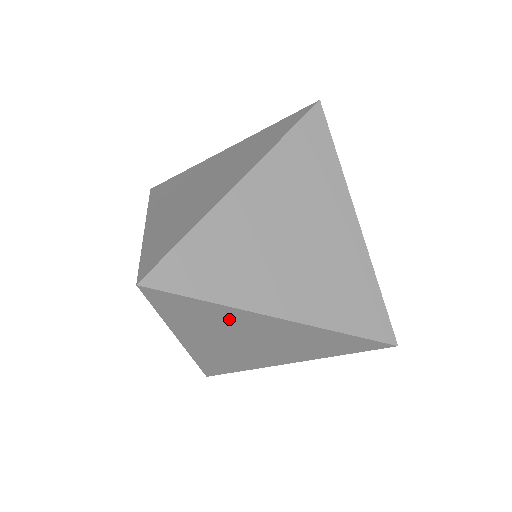
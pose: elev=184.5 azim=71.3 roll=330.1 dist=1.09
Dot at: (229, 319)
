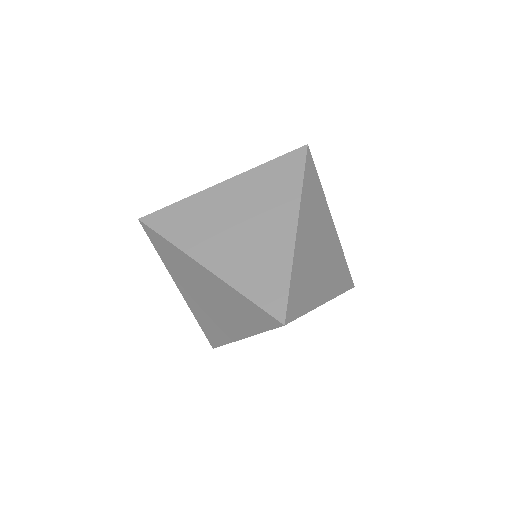
Dot at: occluded
